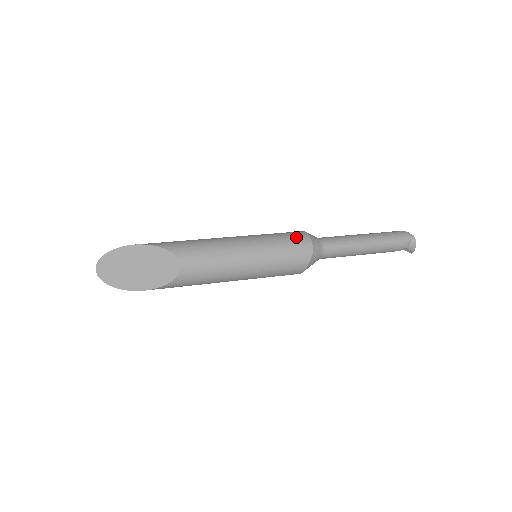
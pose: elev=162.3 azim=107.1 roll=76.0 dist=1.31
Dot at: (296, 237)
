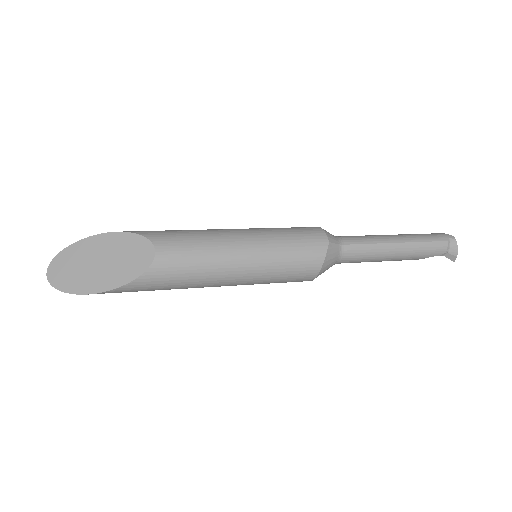
Dot at: (305, 228)
